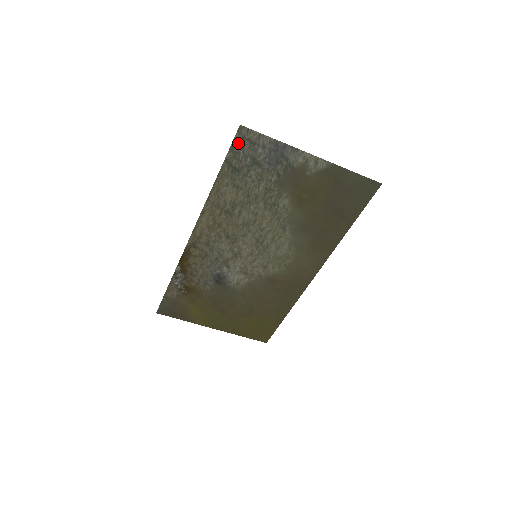
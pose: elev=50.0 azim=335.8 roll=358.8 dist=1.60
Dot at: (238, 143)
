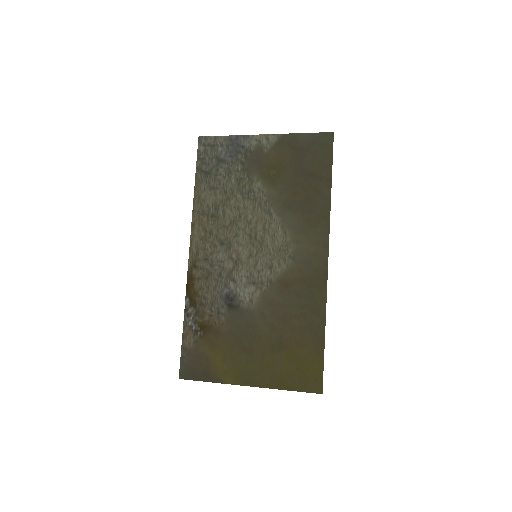
Dot at: (202, 151)
